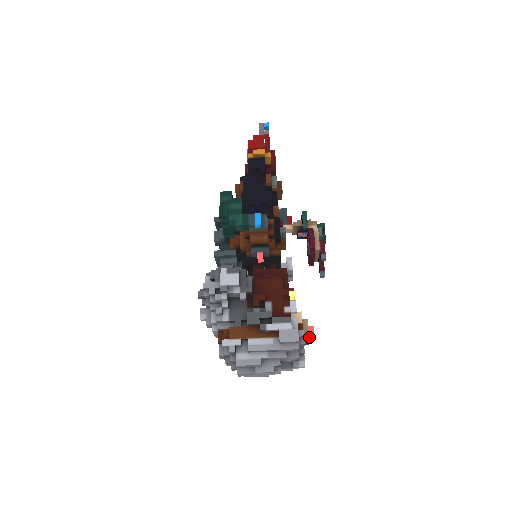
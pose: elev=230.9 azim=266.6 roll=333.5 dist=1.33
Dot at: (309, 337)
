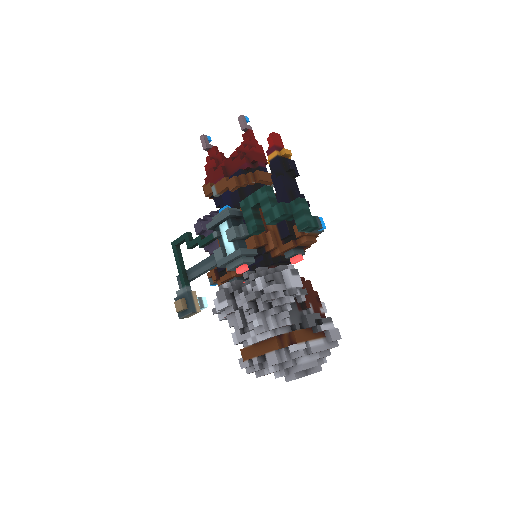
Dot at: occluded
